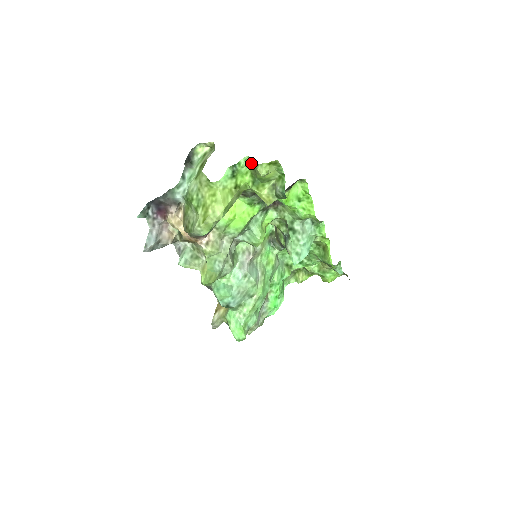
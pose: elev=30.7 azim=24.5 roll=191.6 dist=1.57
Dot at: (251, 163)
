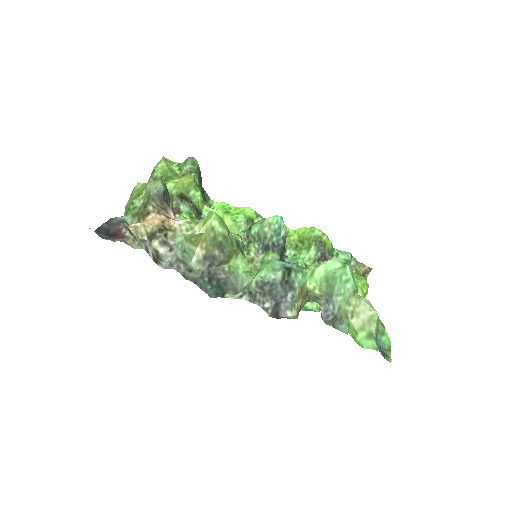
Dot at: occluded
